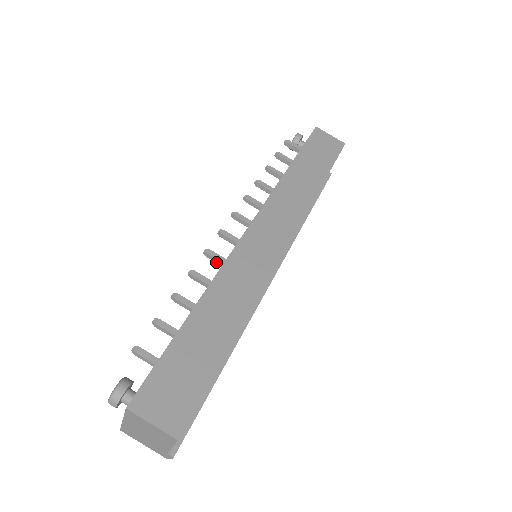
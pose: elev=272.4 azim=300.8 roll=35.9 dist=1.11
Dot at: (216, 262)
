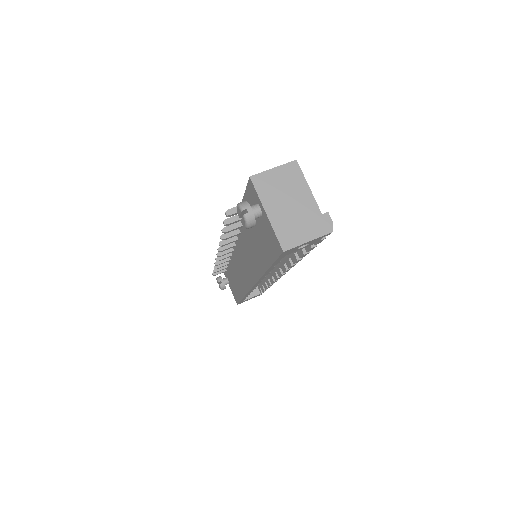
Dot at: (232, 241)
